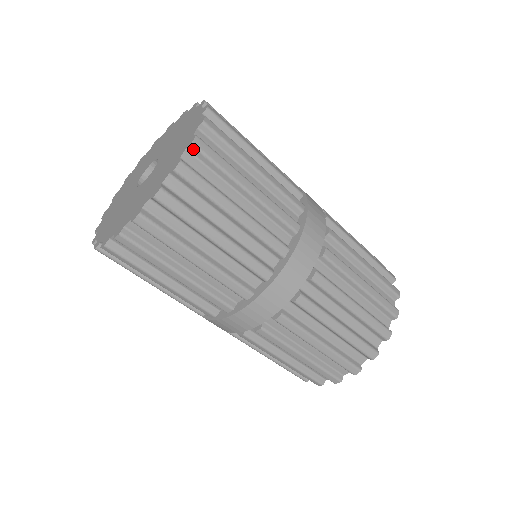
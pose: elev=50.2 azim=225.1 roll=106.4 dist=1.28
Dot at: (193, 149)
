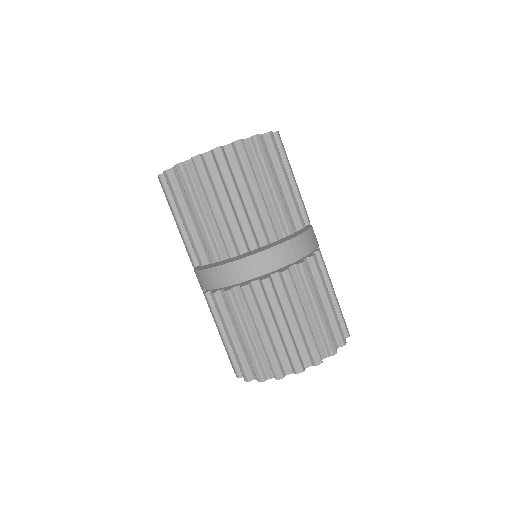
Dot at: (267, 136)
